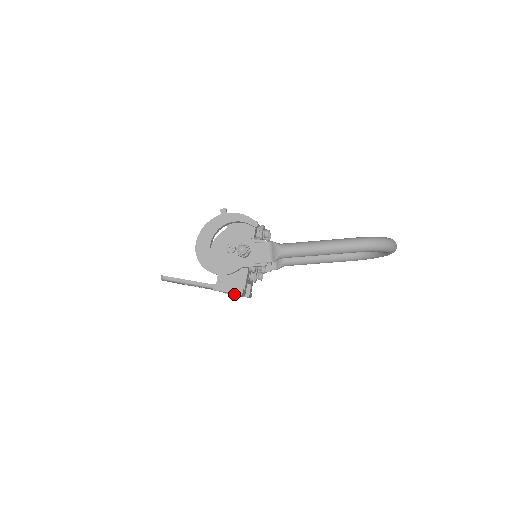
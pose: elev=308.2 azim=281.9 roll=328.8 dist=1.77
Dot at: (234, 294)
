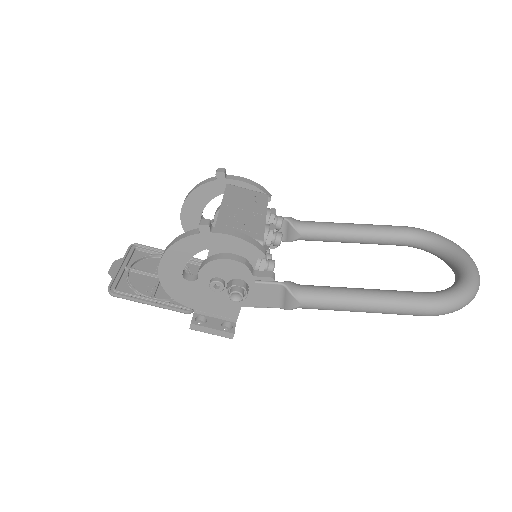
Dot at: occluded
